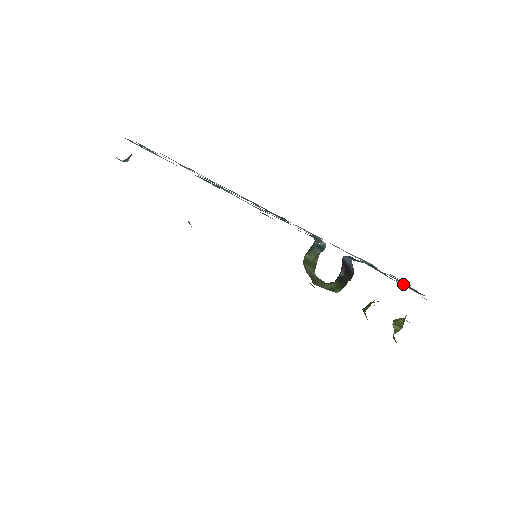
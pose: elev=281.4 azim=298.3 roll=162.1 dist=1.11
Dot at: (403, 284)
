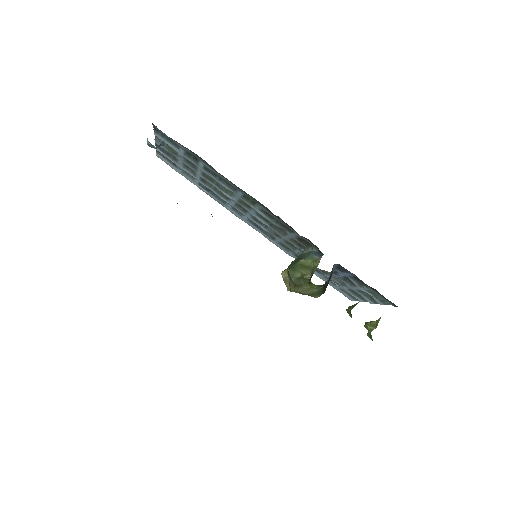
Dot at: (373, 294)
